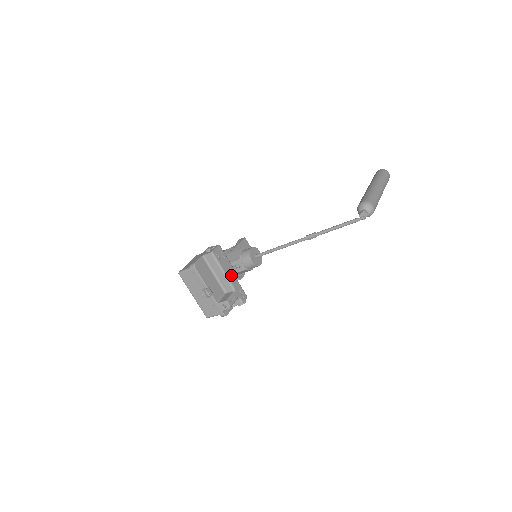
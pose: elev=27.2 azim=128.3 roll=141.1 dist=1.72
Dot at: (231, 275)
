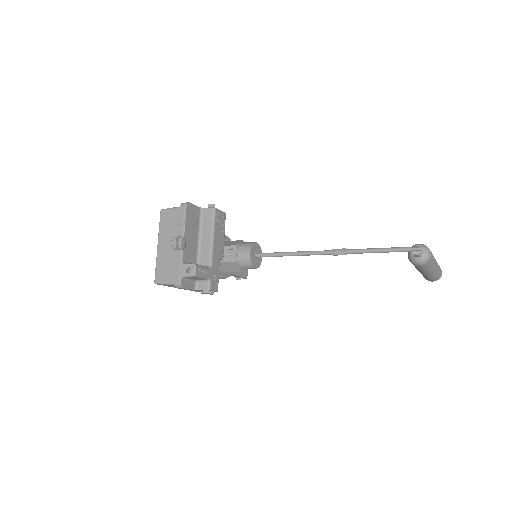
Dot at: (217, 250)
